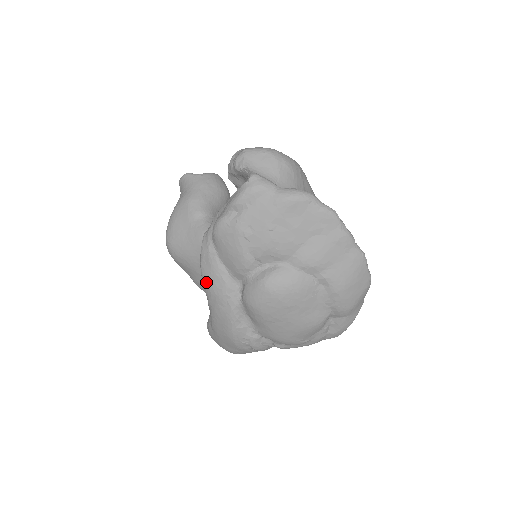
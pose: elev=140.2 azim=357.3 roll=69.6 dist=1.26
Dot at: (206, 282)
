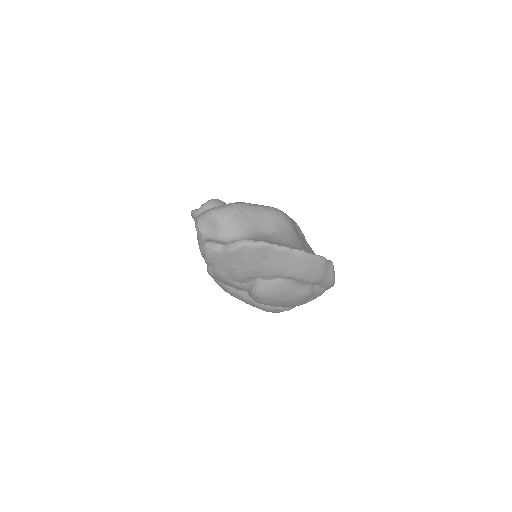
Dot at: occluded
